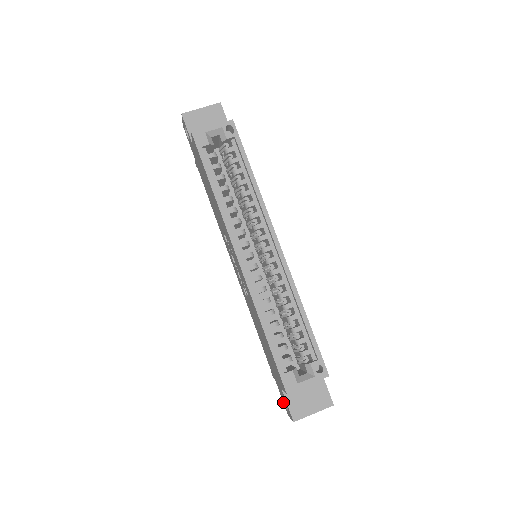
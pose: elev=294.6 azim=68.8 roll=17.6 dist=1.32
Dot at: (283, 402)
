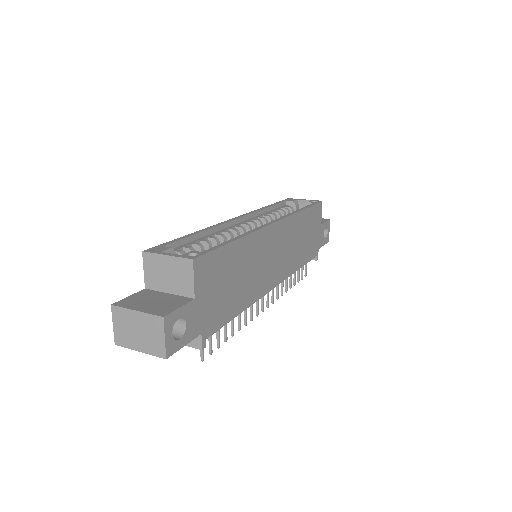
Dot at: occluded
